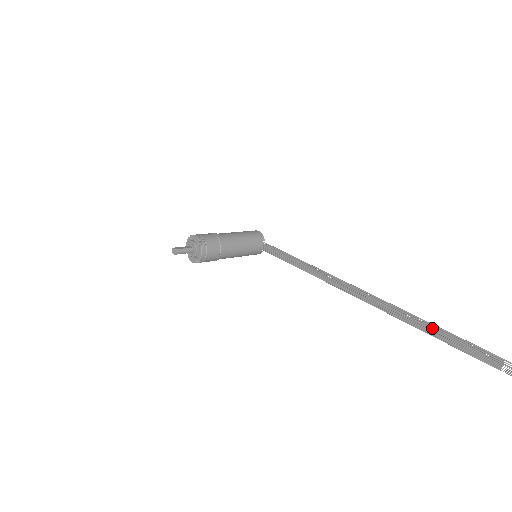
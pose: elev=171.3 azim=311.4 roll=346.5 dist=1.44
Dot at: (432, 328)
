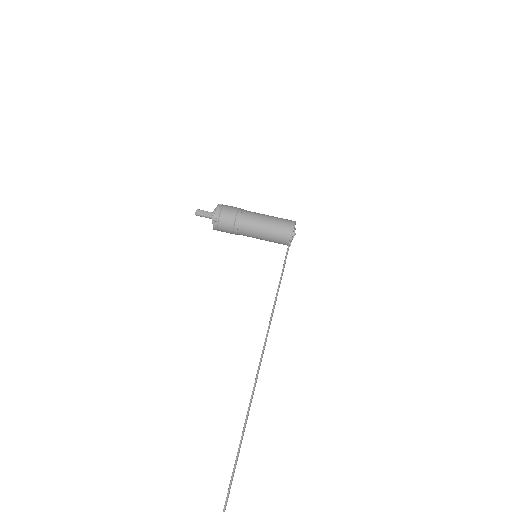
Dot at: (238, 448)
